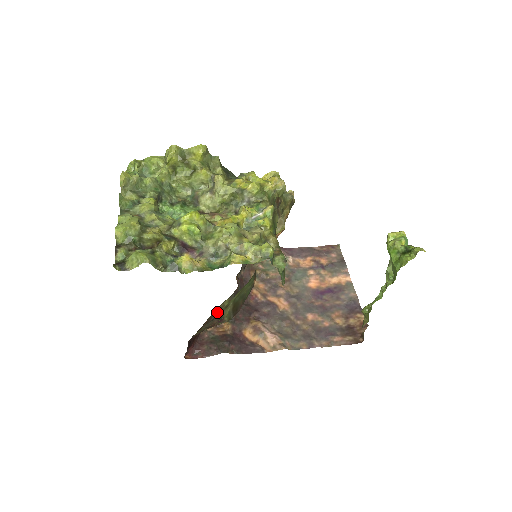
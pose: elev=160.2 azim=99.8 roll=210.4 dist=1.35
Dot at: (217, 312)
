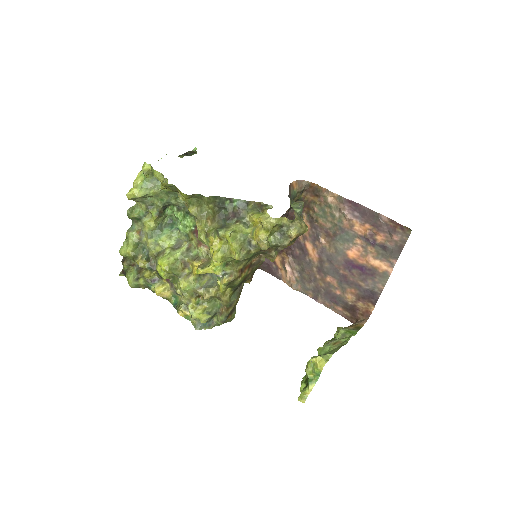
Dot at: occluded
